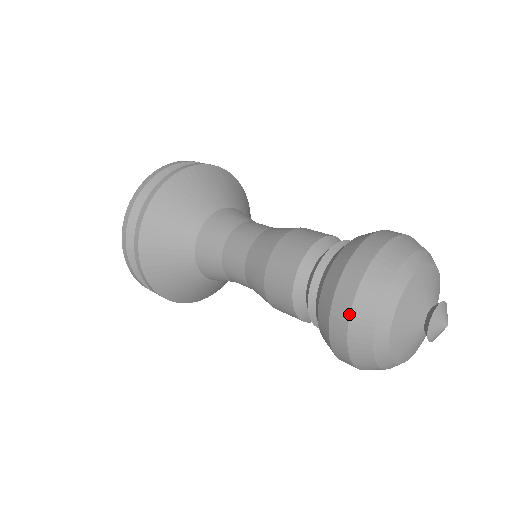
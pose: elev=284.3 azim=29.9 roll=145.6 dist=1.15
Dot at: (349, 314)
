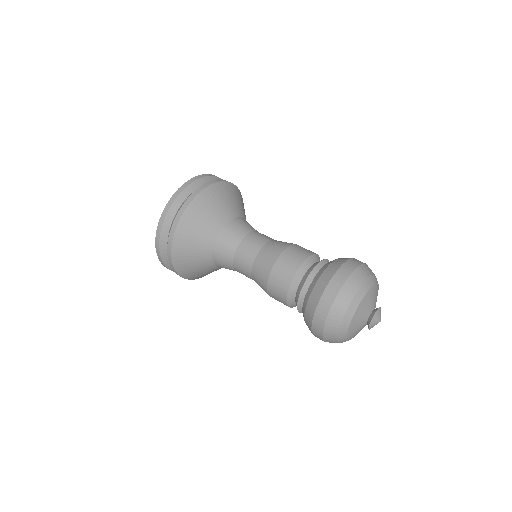
Dot at: (334, 300)
